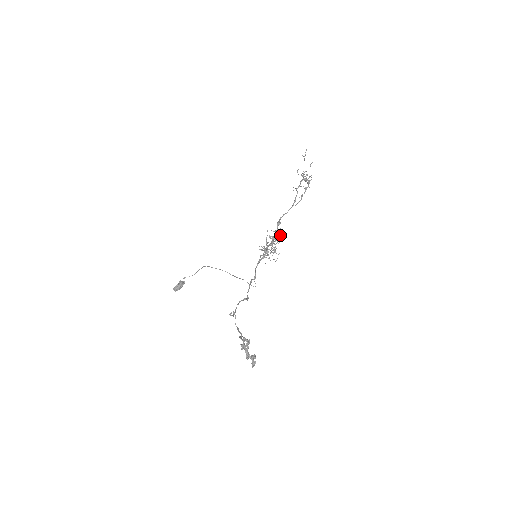
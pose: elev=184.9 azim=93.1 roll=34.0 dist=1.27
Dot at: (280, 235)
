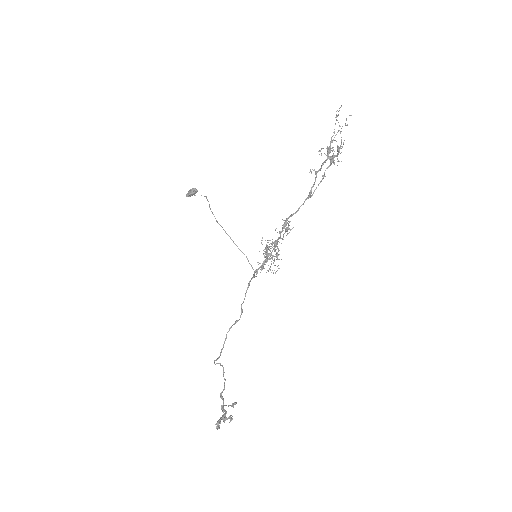
Dot at: (289, 225)
